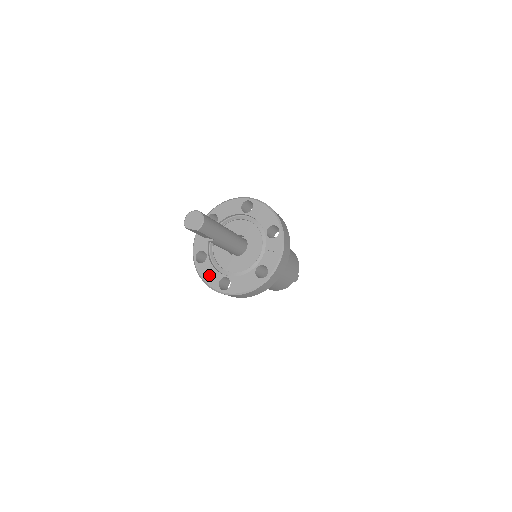
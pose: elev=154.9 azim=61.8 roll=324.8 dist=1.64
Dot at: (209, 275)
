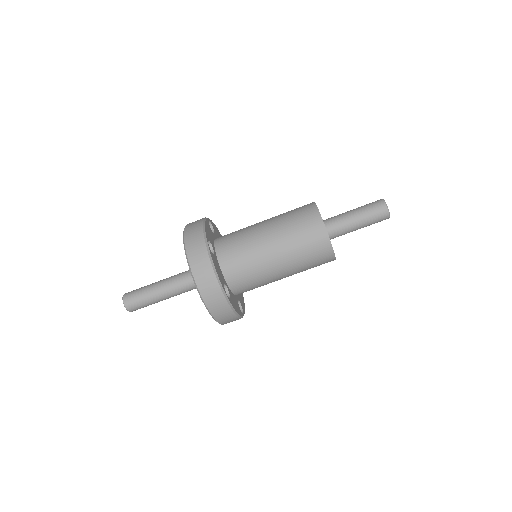
Dot at: occluded
